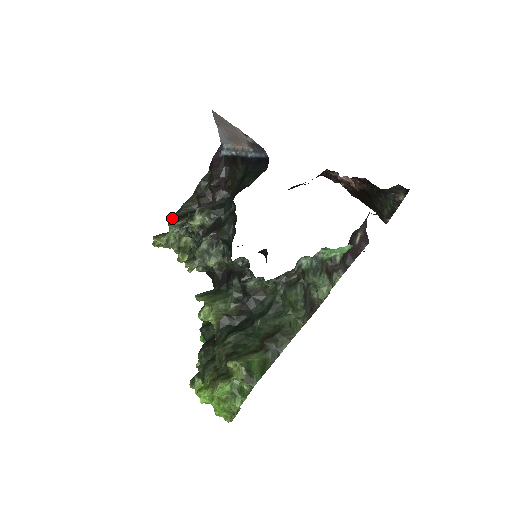
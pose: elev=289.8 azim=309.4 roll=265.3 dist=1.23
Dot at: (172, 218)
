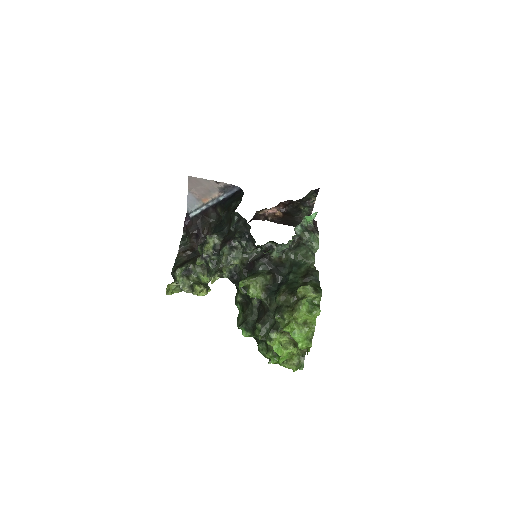
Dot at: (174, 269)
